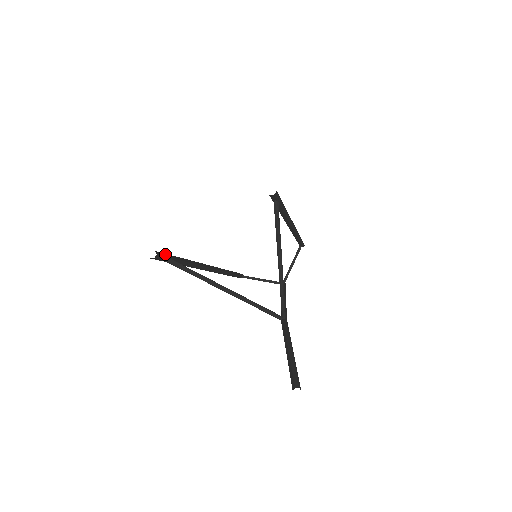
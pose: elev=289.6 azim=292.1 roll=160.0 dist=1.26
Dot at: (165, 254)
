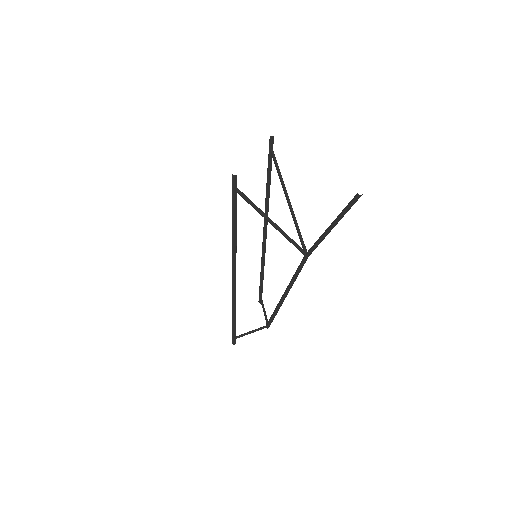
Dot at: (235, 186)
